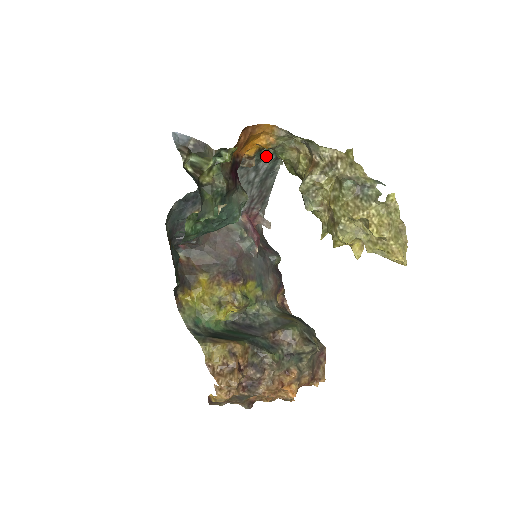
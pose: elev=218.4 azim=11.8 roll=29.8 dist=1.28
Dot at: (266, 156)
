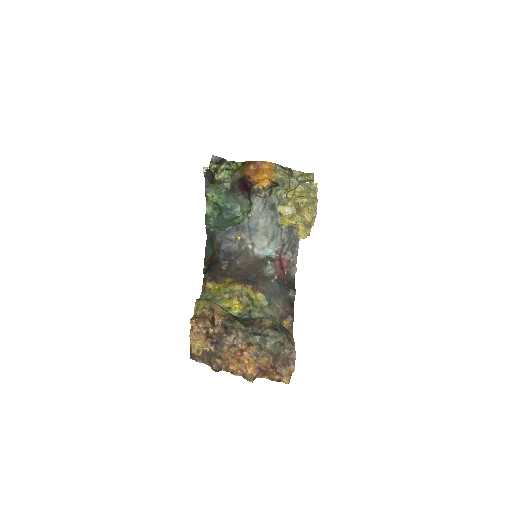
Dot at: occluded
